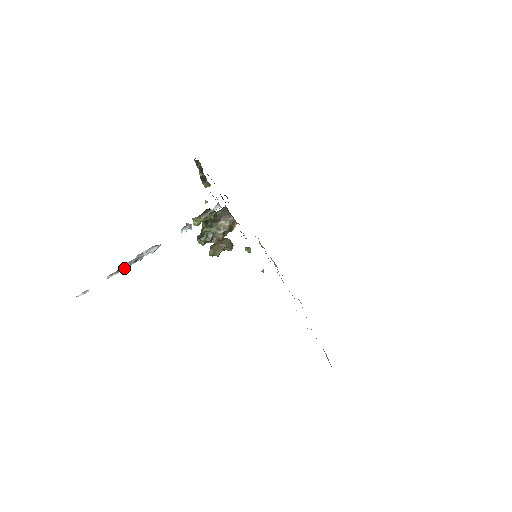
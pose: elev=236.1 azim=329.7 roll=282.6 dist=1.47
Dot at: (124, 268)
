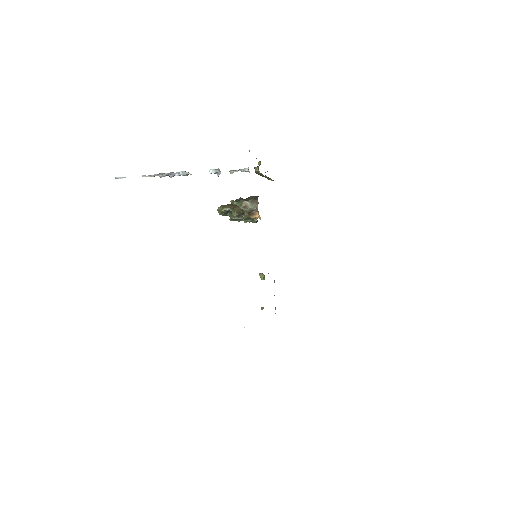
Dot at: occluded
